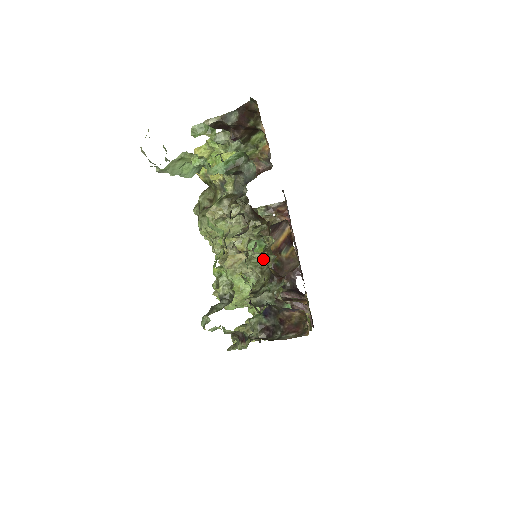
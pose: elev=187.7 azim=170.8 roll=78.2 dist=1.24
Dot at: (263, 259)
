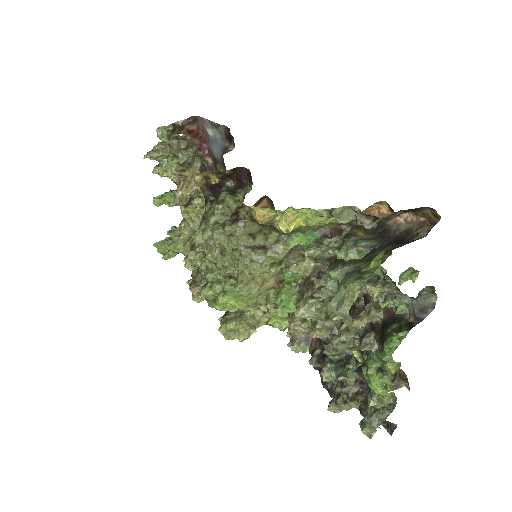
Dot at: occluded
